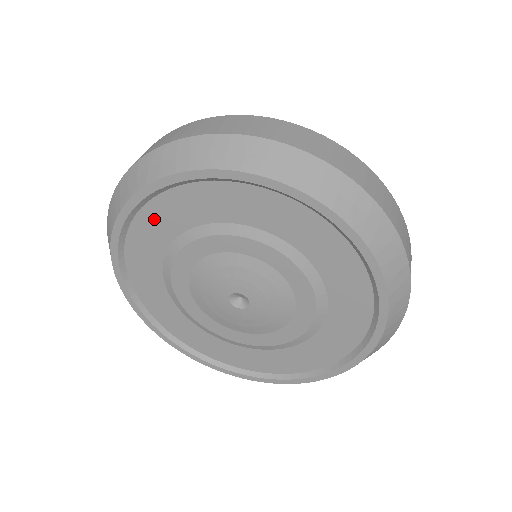
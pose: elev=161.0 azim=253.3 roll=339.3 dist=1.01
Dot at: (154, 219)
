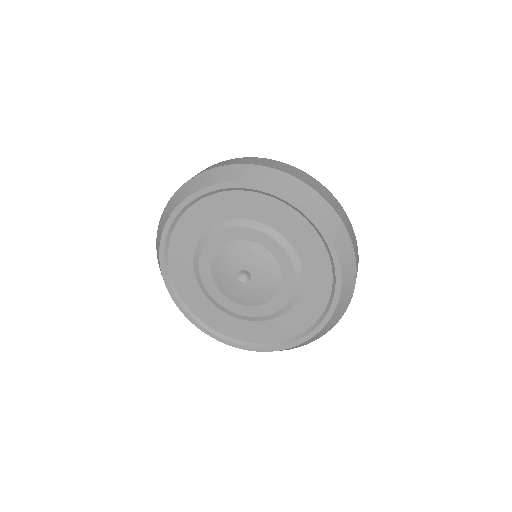
Dot at: (189, 223)
